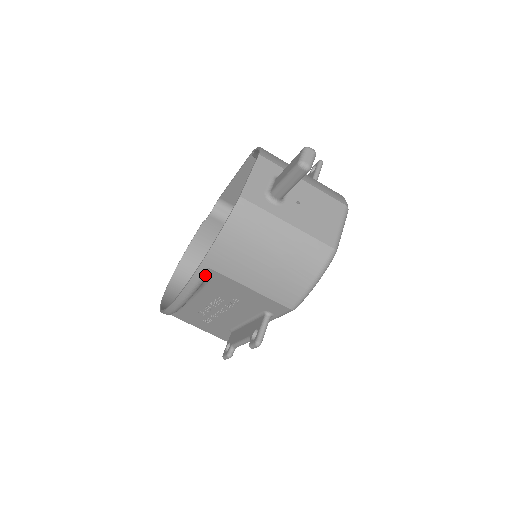
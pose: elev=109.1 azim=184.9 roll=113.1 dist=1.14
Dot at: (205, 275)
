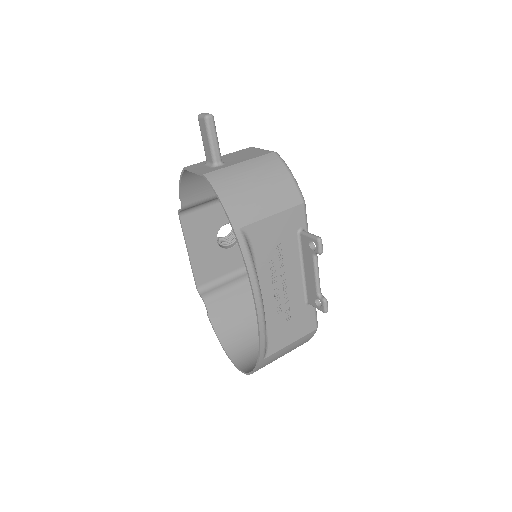
Dot at: (245, 238)
